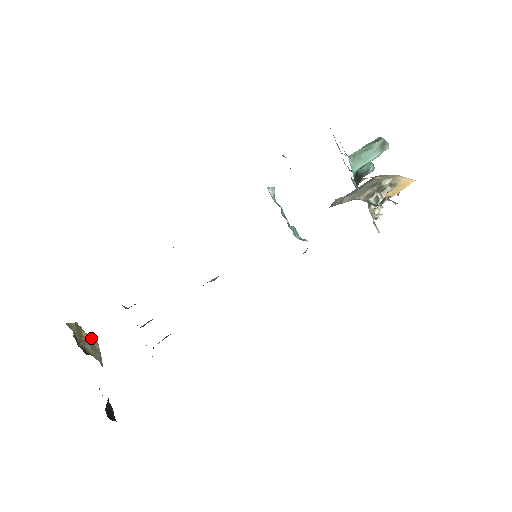
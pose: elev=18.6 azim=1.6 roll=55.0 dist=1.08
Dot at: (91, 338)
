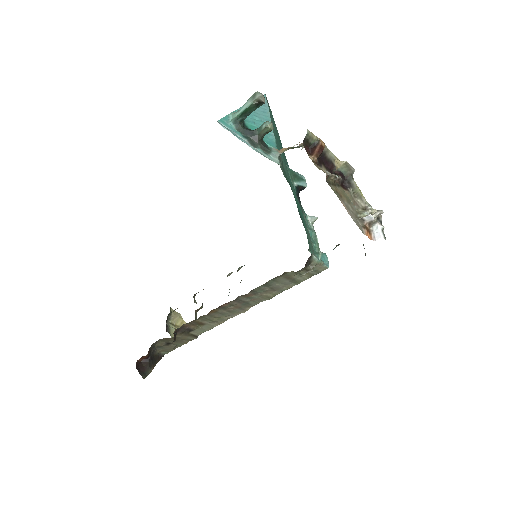
Dot at: occluded
